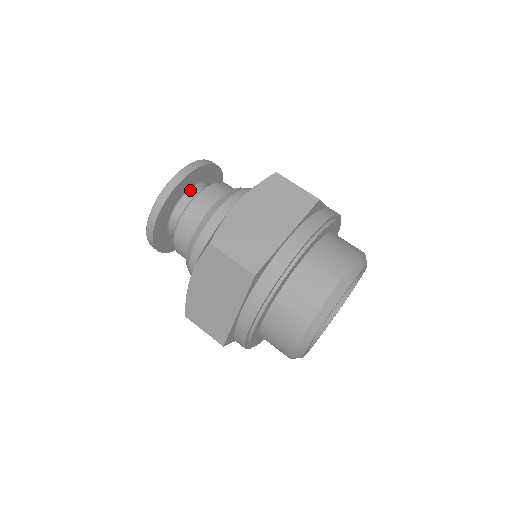
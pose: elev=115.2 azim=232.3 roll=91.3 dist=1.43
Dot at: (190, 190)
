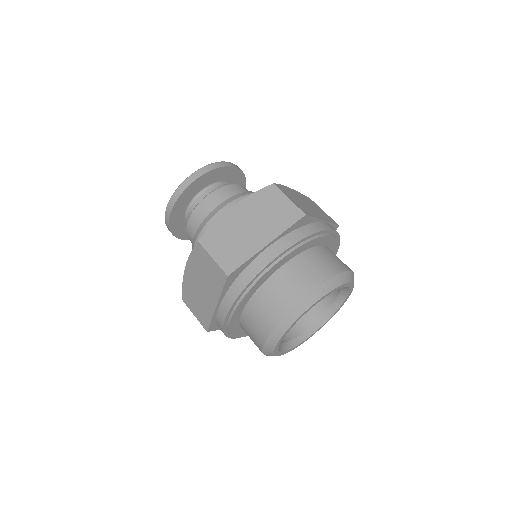
Dot at: occluded
